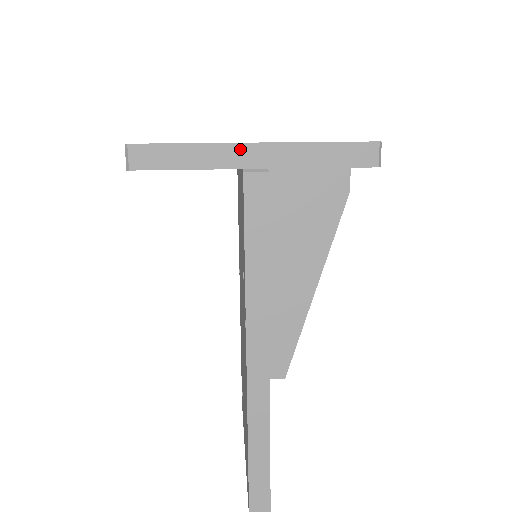
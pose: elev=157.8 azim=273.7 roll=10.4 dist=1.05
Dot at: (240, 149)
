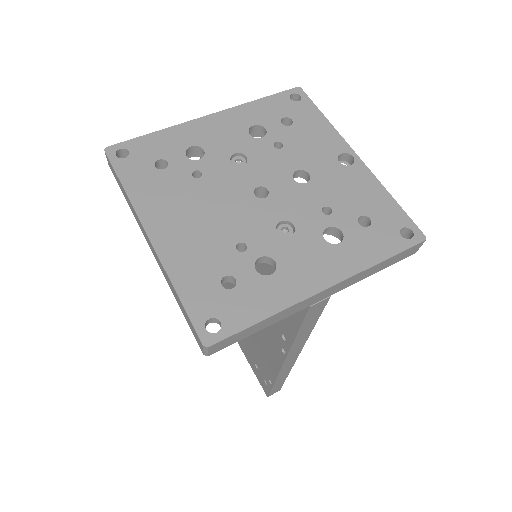
Dot at: (312, 298)
